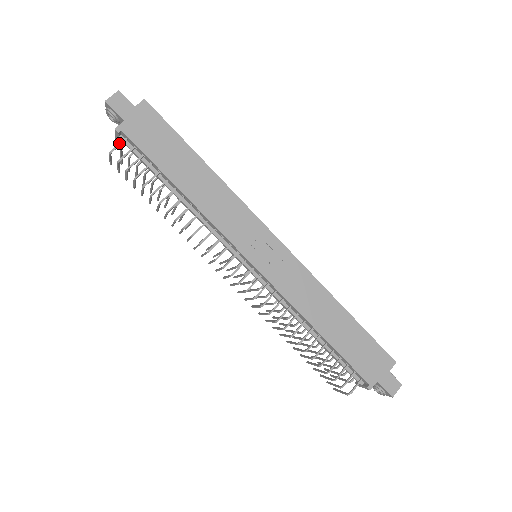
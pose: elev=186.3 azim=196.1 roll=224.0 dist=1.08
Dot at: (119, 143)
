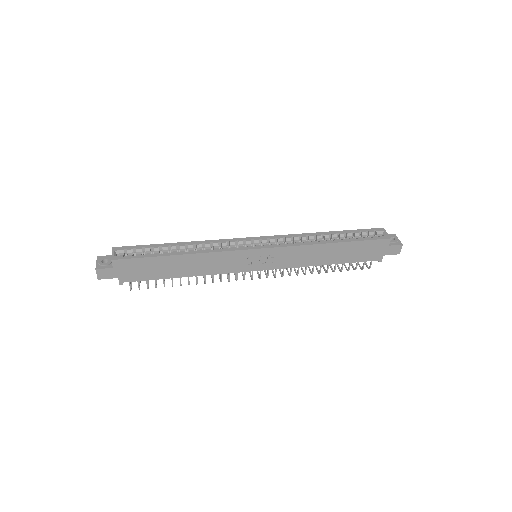
Dot at: (129, 285)
